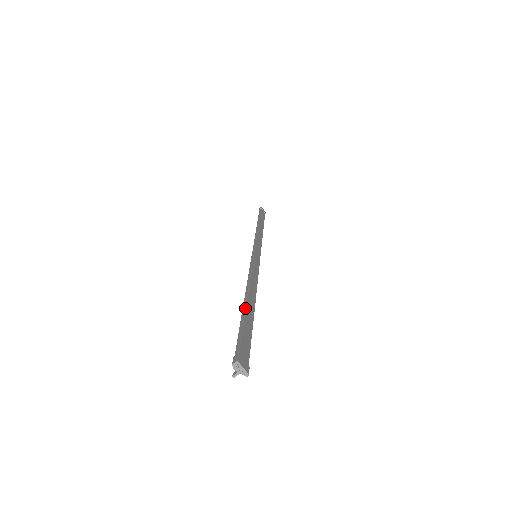
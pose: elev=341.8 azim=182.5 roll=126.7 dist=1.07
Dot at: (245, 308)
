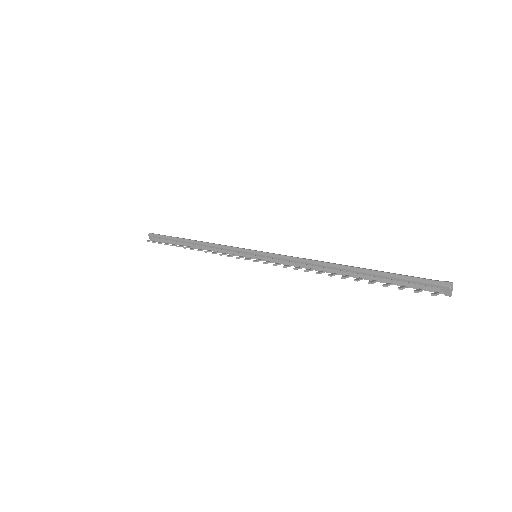
Dot at: (371, 269)
